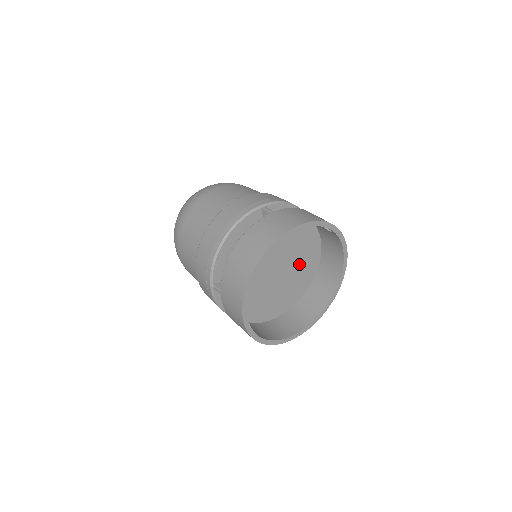
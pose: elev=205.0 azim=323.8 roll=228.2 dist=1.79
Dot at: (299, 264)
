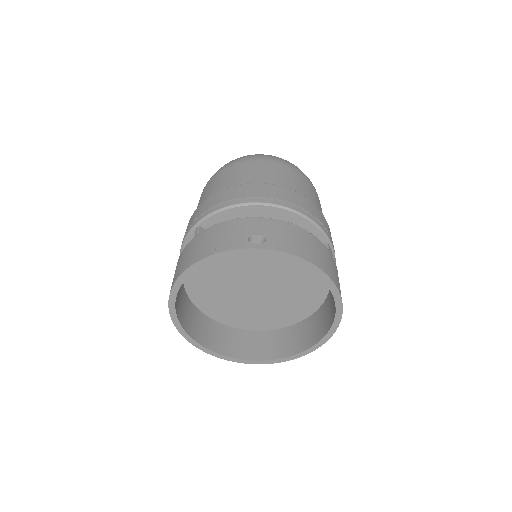
Dot at: (286, 268)
